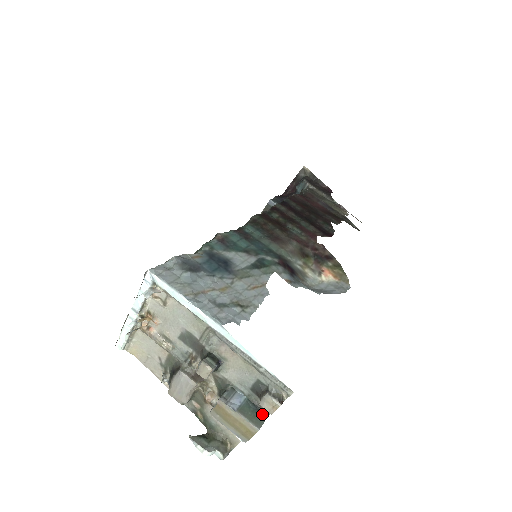
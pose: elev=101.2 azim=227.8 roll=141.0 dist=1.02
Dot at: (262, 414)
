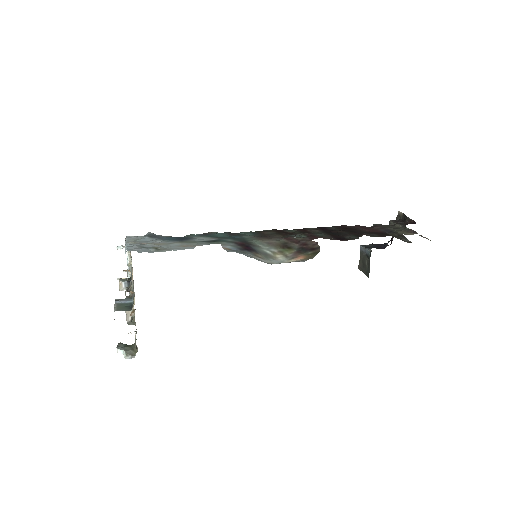
Dot at: (130, 309)
